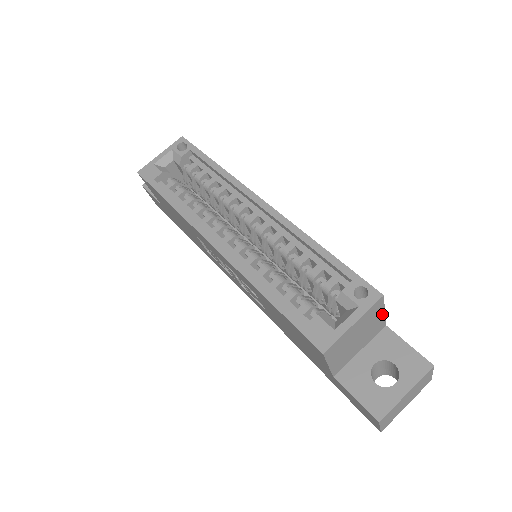
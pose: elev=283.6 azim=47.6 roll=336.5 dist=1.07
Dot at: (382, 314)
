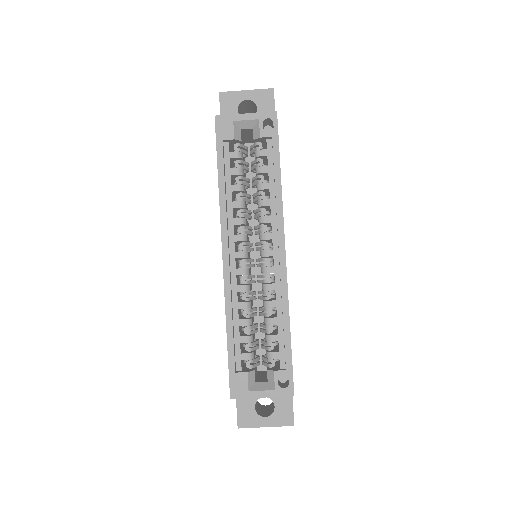
Dot at: occluded
